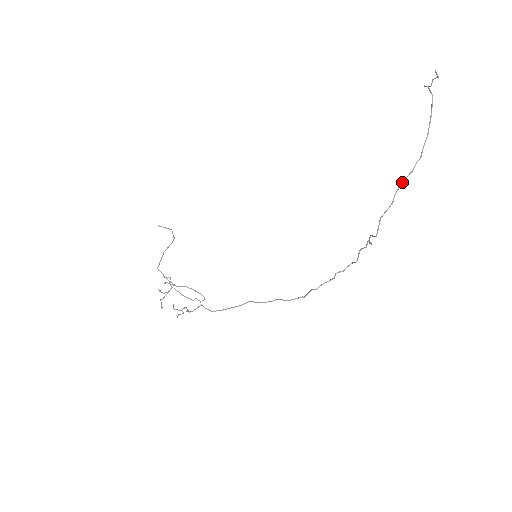
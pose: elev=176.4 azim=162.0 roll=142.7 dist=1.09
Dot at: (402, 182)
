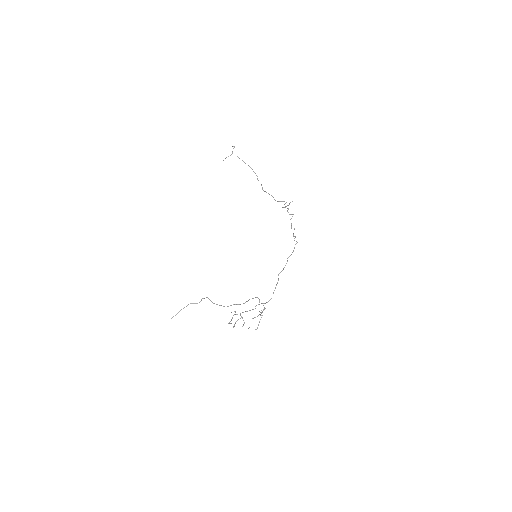
Dot at: occluded
